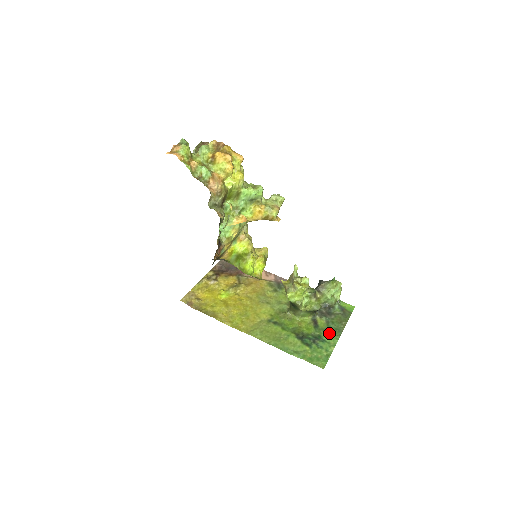
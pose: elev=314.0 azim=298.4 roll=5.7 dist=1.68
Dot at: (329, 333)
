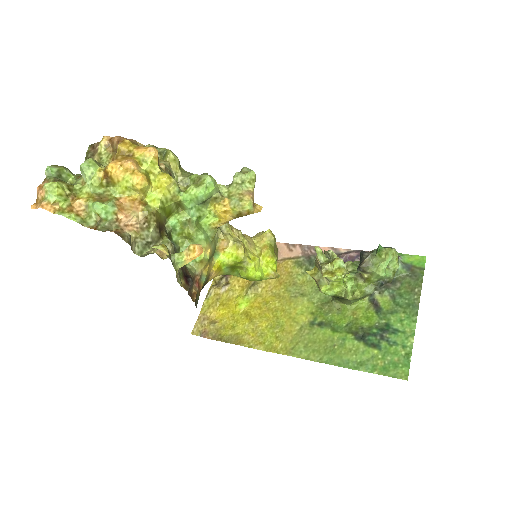
Dot at: (400, 315)
